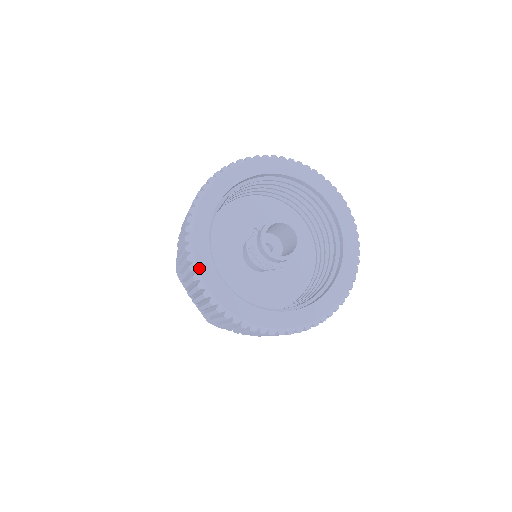
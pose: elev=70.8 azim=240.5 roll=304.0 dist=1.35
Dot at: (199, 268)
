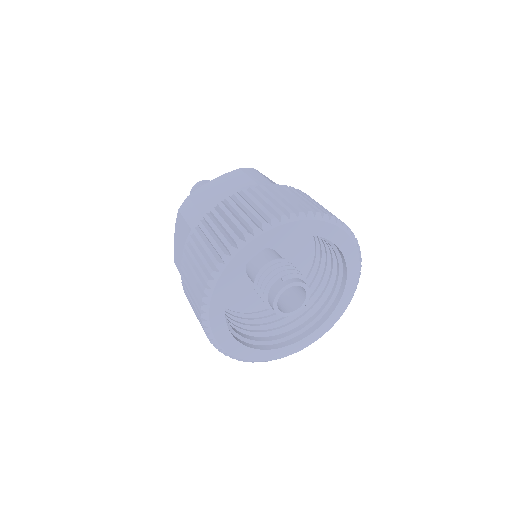
Dot at: (216, 288)
